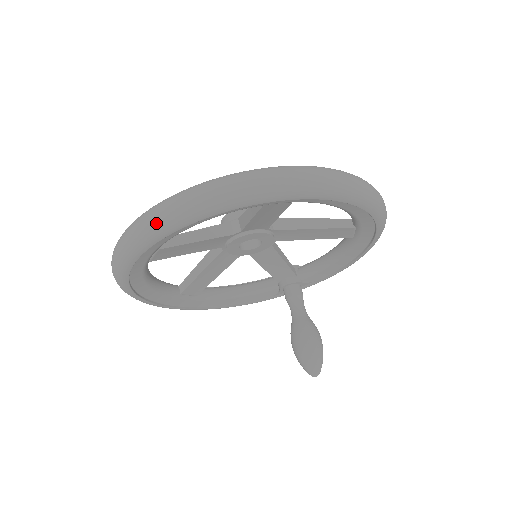
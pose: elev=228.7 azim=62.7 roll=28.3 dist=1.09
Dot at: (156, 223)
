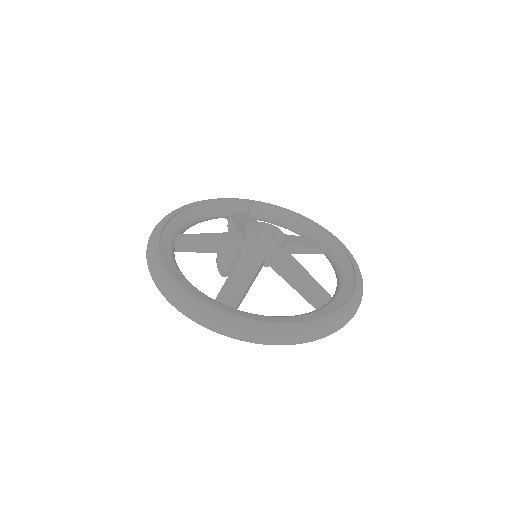
Dot at: occluded
